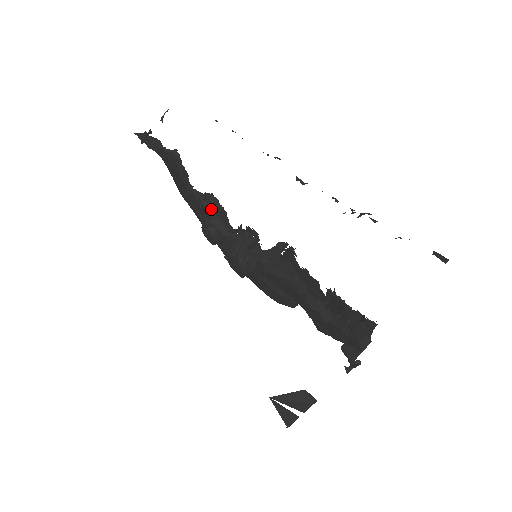
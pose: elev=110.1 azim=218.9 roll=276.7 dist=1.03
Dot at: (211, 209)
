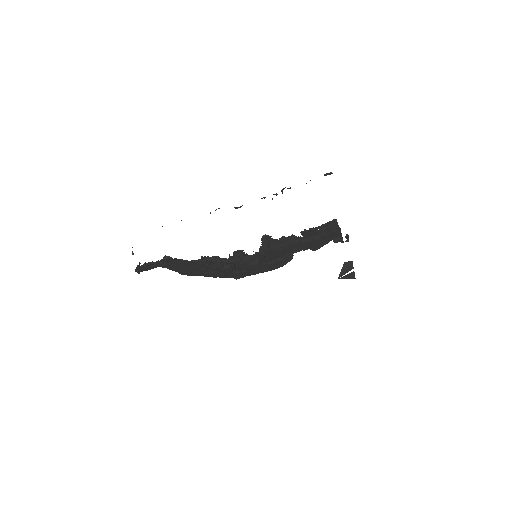
Dot at: occluded
